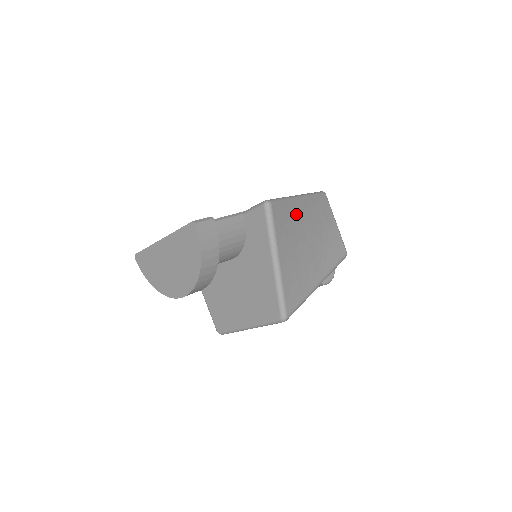
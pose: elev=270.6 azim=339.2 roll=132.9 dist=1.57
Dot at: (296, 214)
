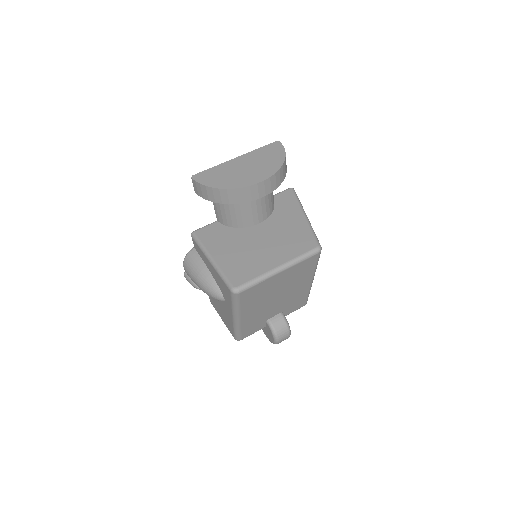
Dot at: occluded
